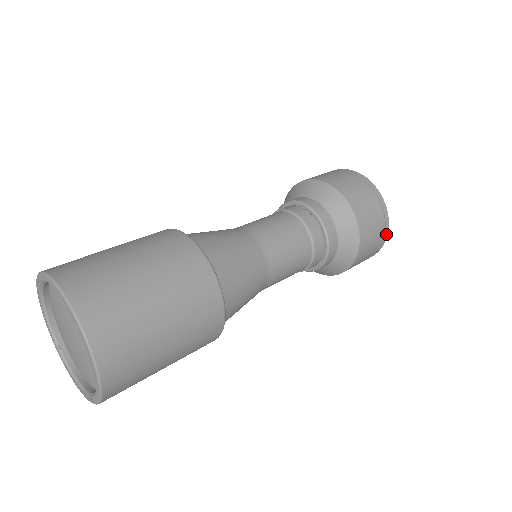
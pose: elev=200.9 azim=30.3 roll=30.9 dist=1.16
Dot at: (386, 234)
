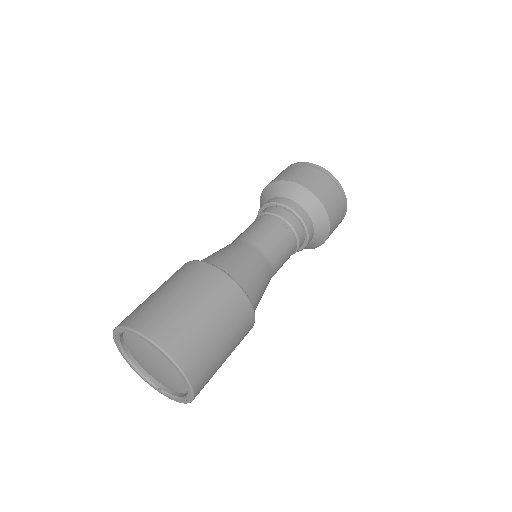
Dot at: (338, 183)
